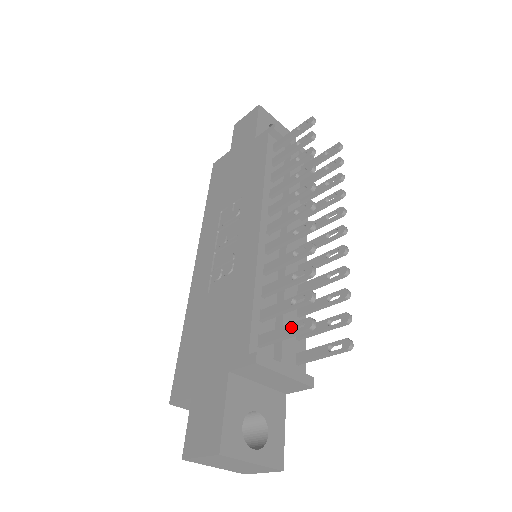
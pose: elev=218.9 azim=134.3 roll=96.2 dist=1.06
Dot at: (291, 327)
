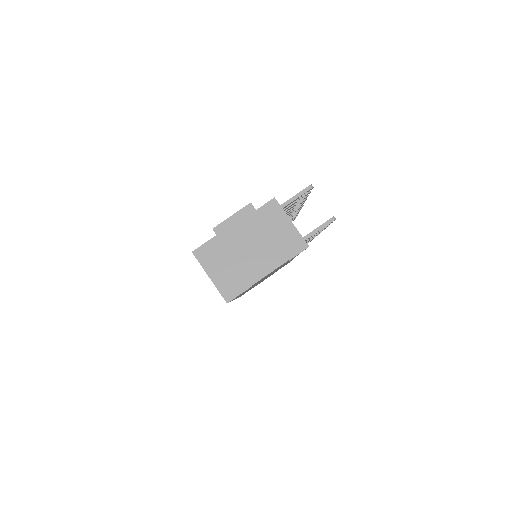
Dot at: (296, 196)
